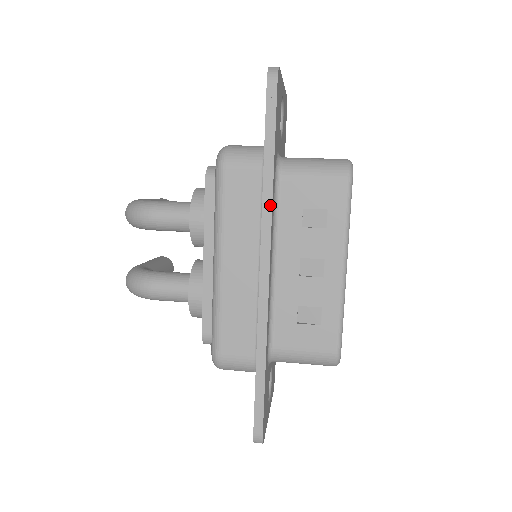
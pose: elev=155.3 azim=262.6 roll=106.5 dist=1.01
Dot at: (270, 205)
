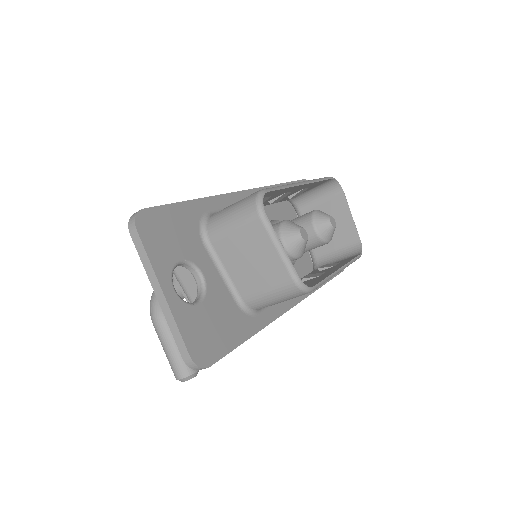
Dot at: (268, 186)
